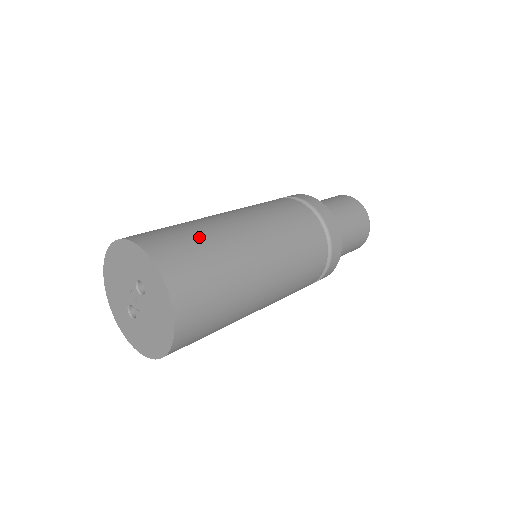
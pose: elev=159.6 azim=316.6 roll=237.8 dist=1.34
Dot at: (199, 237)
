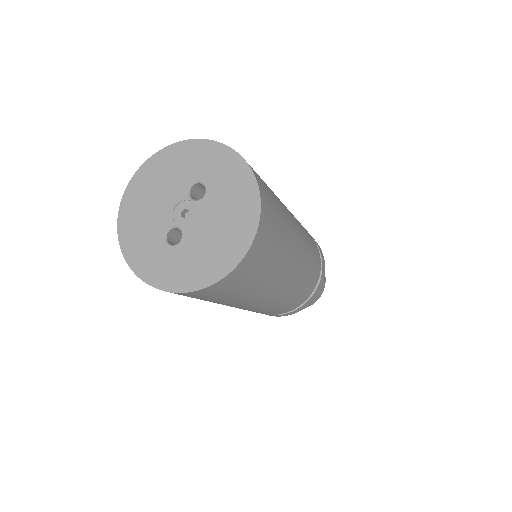
Dot at: occluded
